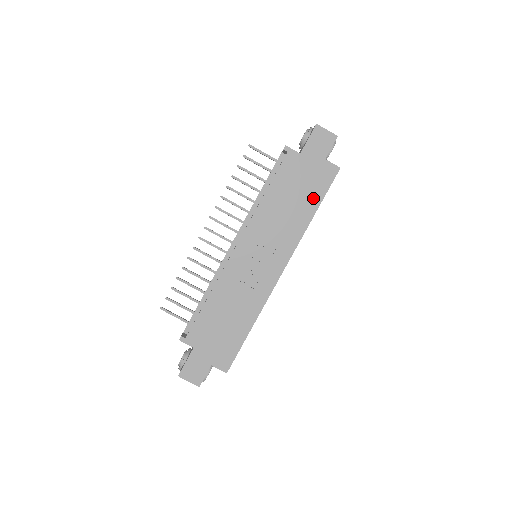
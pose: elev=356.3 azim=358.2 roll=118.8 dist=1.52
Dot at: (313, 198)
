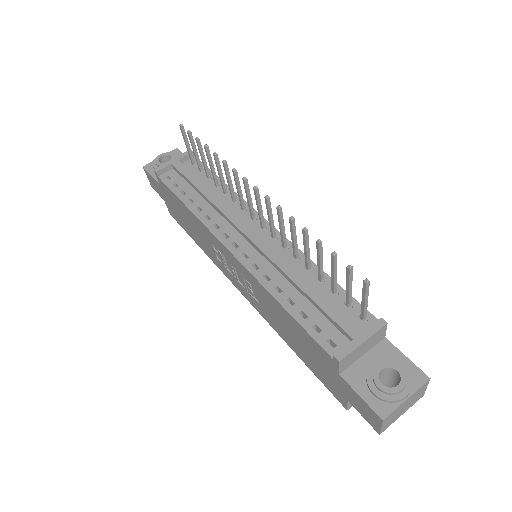
Dot at: (306, 360)
